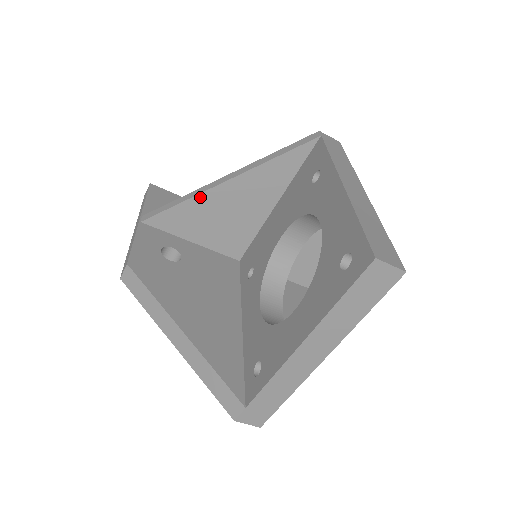
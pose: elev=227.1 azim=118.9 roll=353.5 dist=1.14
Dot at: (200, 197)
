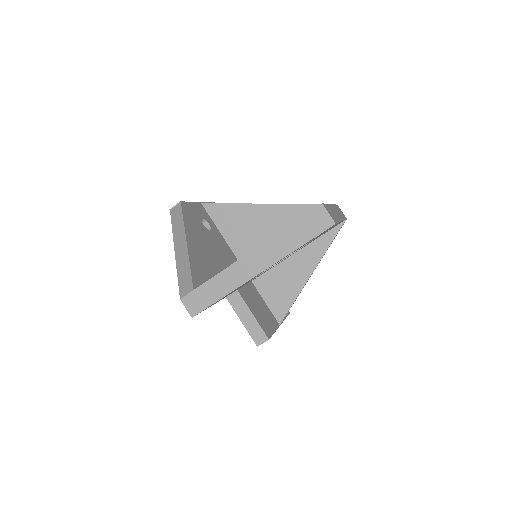
Dot at: (245, 206)
